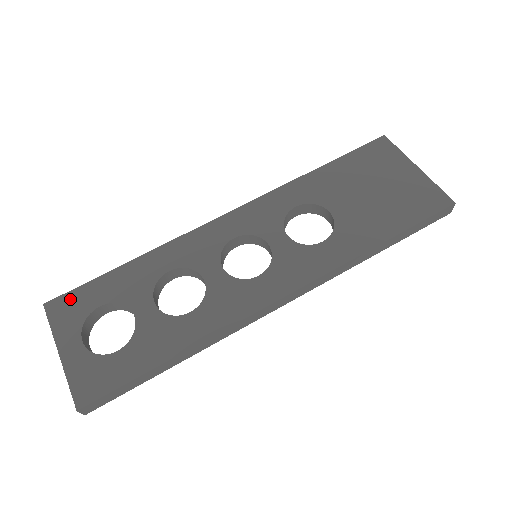
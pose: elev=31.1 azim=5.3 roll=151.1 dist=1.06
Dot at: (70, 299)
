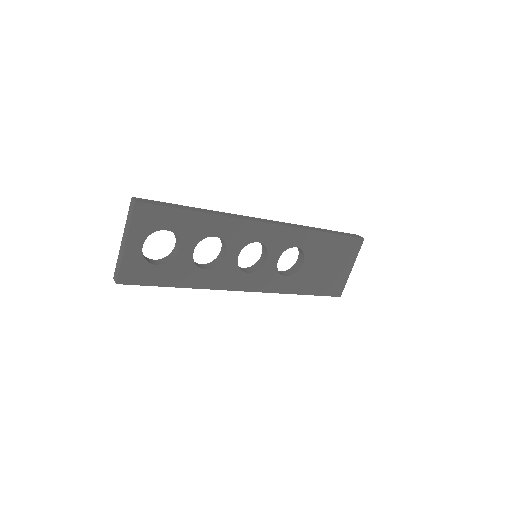
Dot at: (153, 211)
